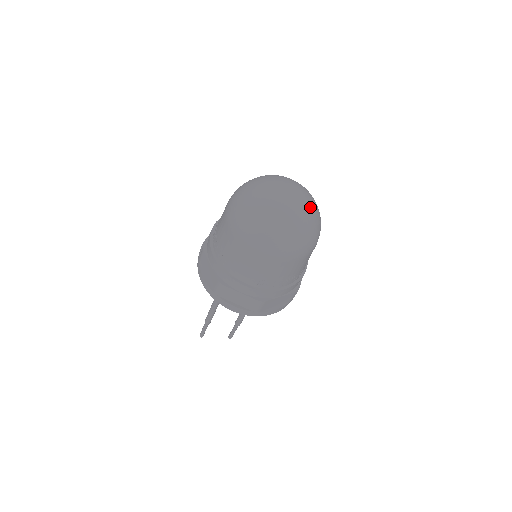
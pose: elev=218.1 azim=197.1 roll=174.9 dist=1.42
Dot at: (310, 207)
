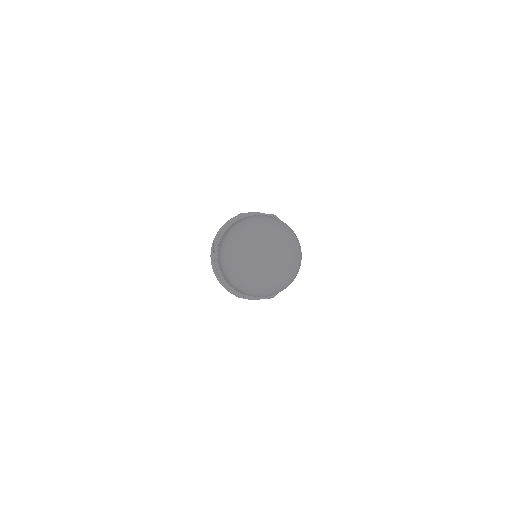
Dot at: (287, 257)
